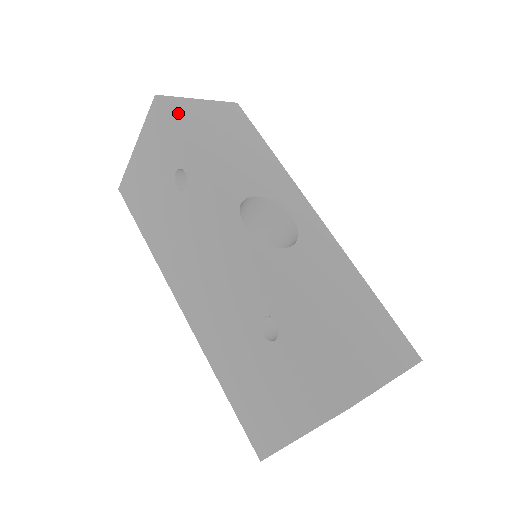
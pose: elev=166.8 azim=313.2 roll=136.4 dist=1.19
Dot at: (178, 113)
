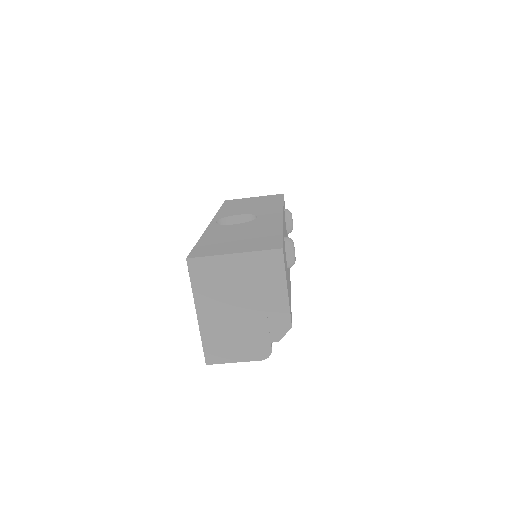
Dot at: (231, 202)
